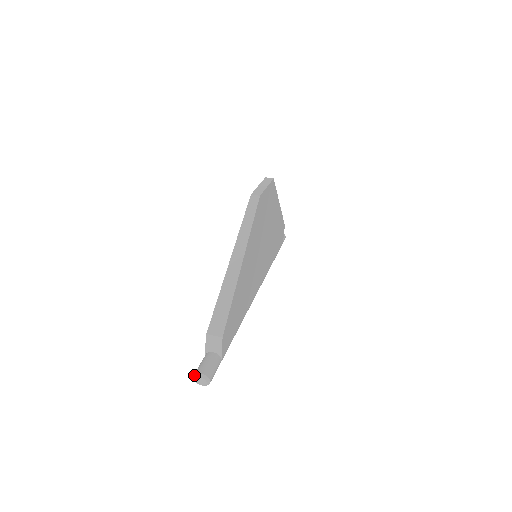
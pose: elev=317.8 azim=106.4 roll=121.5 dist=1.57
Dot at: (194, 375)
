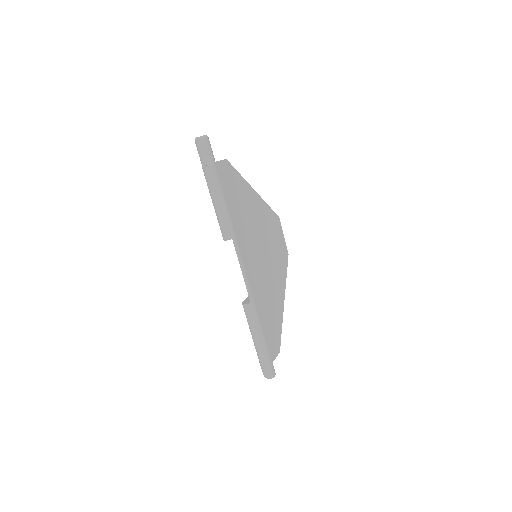
Dot at: occluded
